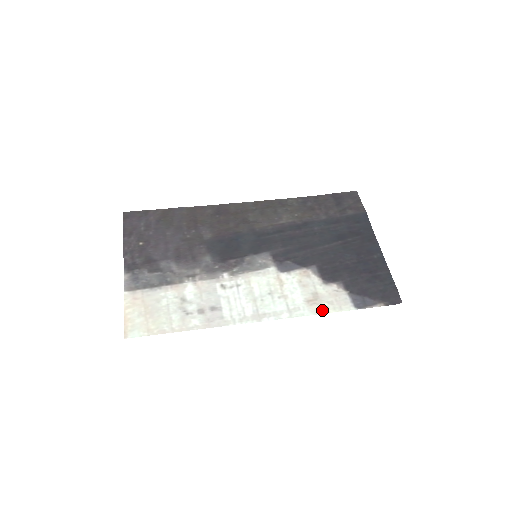
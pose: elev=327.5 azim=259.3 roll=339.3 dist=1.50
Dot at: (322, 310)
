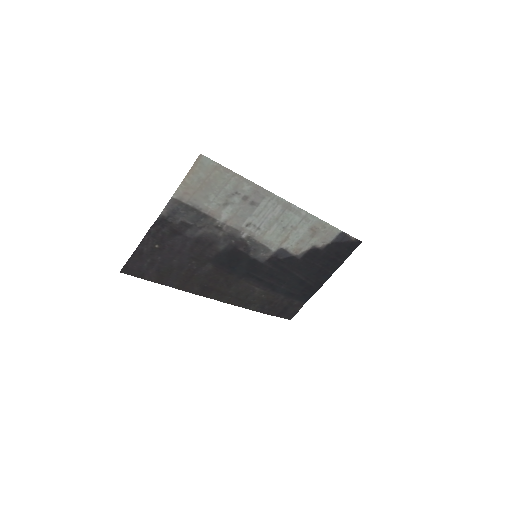
Dot at: (323, 224)
